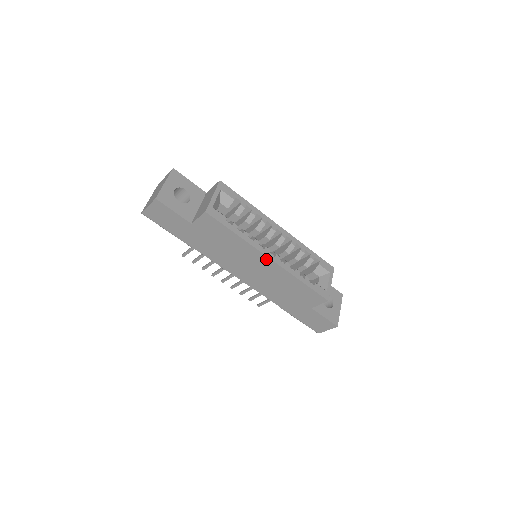
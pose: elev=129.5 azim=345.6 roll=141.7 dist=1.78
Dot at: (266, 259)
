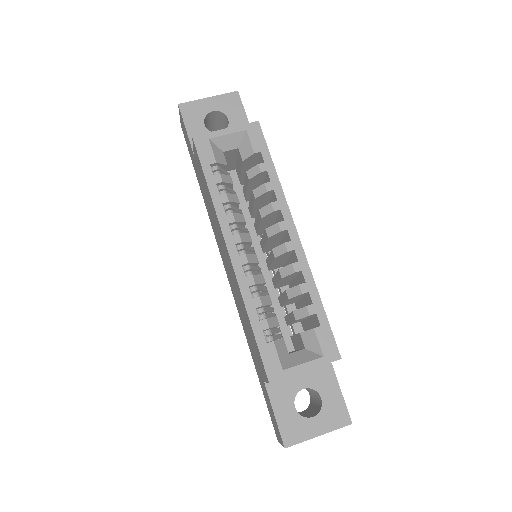
Dot at: (227, 249)
